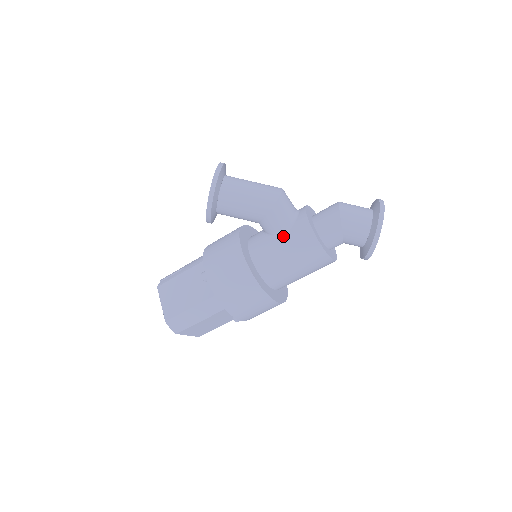
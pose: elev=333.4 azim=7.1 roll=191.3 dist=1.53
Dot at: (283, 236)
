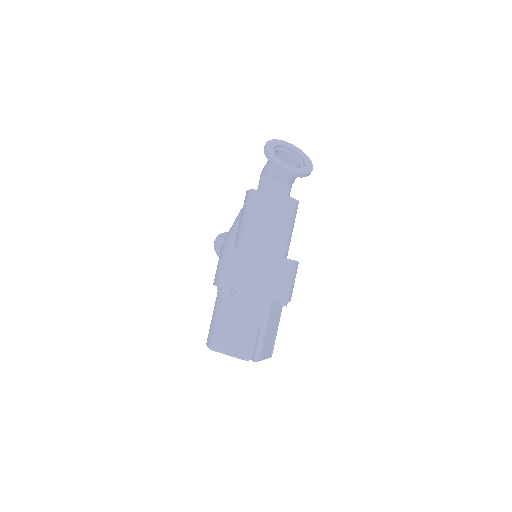
Dot at: occluded
